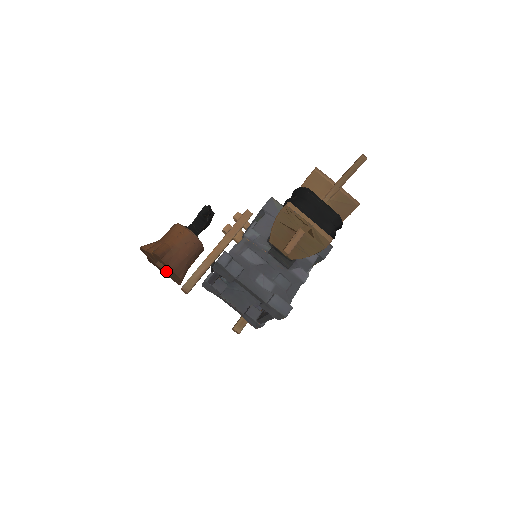
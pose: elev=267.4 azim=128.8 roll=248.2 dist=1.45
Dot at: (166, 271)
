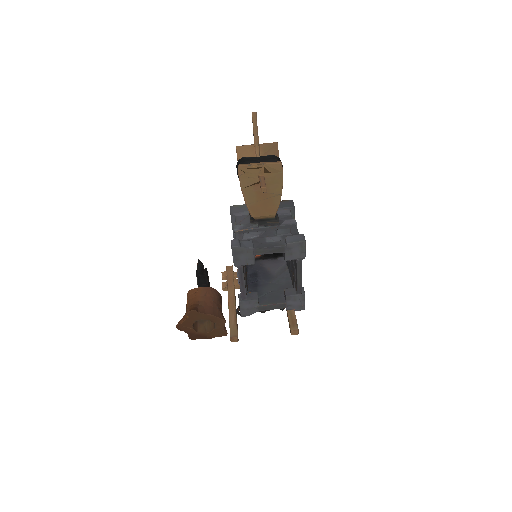
Dot at: (209, 331)
